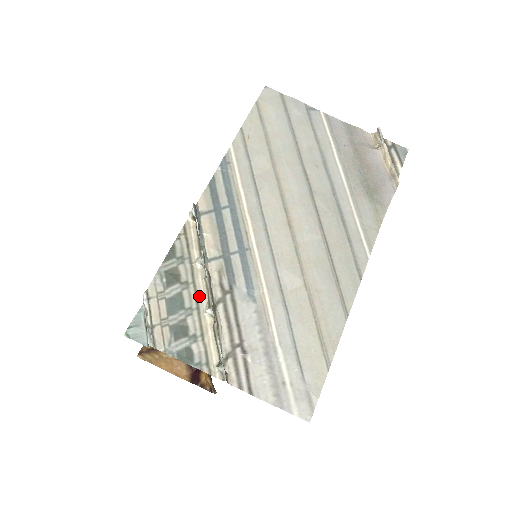
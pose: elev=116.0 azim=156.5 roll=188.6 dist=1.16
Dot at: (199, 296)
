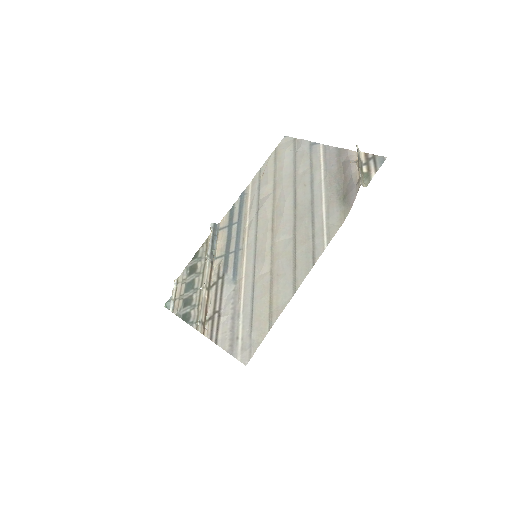
Dot at: (203, 281)
